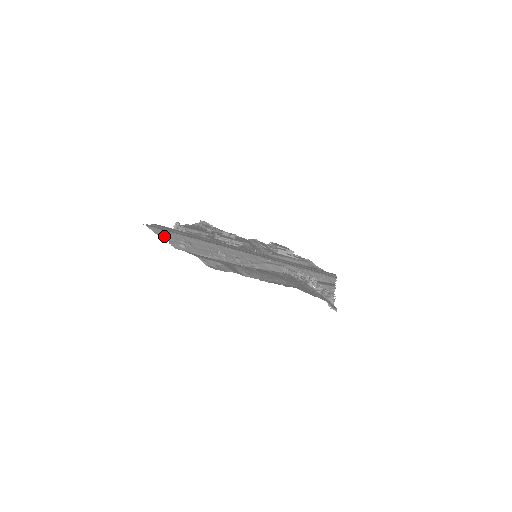
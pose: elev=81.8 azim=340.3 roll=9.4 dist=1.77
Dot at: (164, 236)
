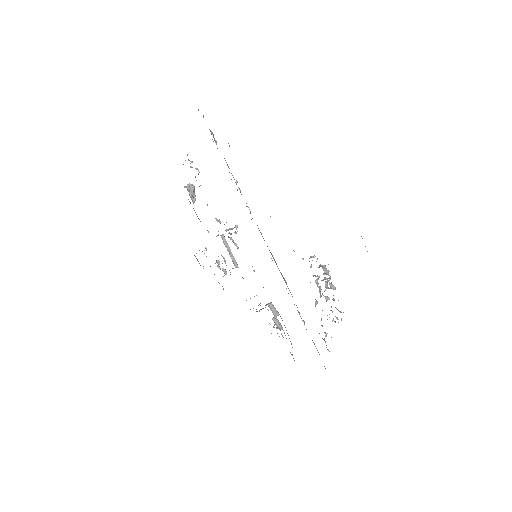
Dot at: occluded
